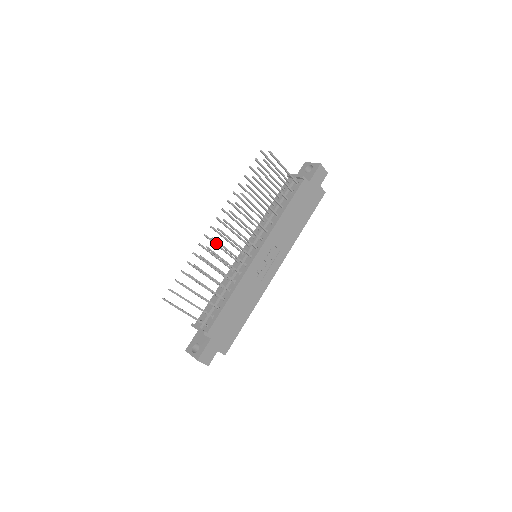
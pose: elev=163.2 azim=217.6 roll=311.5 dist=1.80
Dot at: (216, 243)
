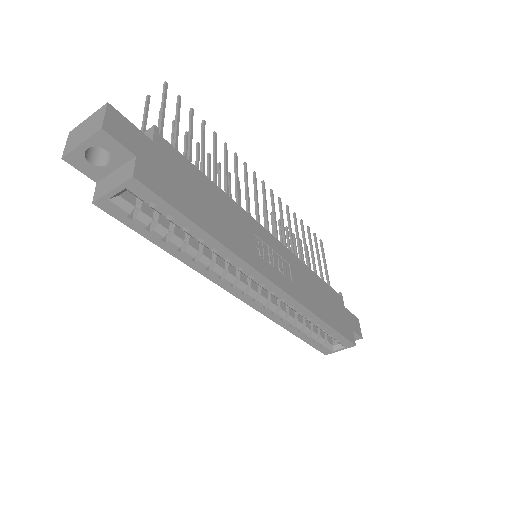
Dot at: occluded
